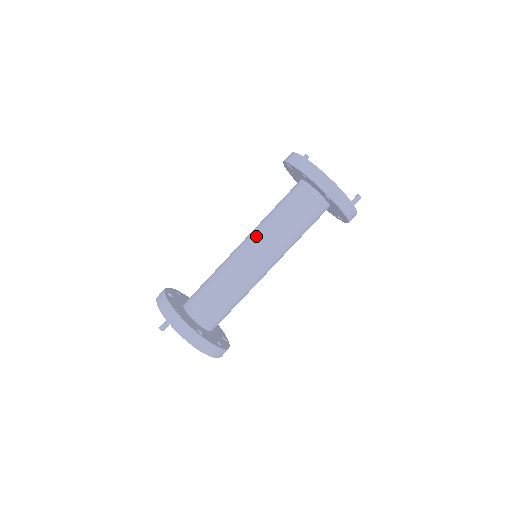
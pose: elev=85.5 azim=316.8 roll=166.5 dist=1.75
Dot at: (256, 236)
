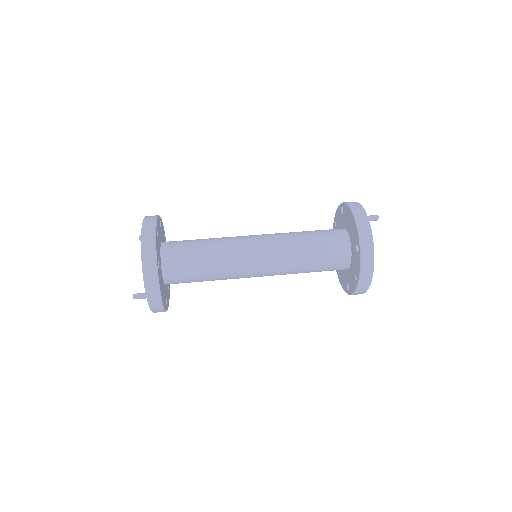
Dot at: occluded
